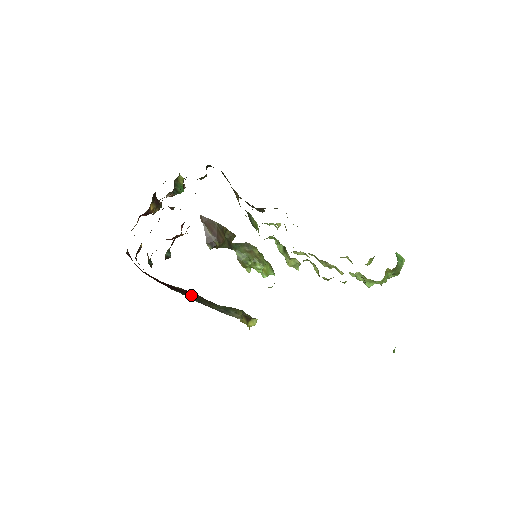
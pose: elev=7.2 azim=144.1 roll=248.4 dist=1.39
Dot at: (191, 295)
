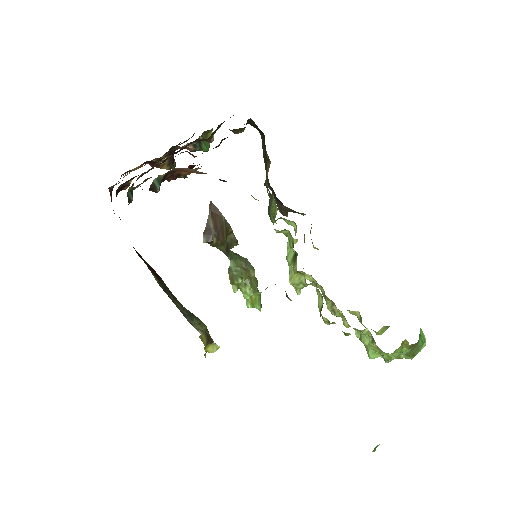
Dot at: (158, 278)
